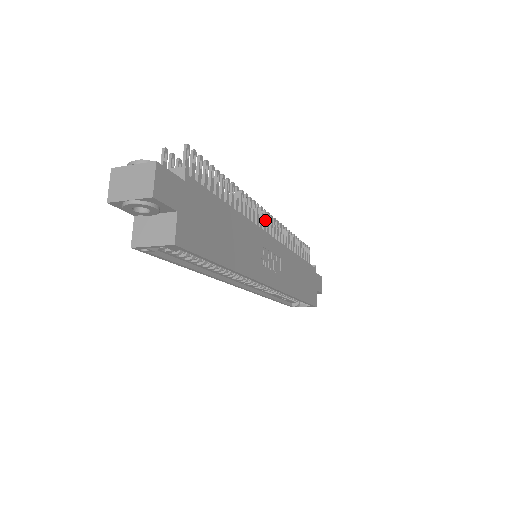
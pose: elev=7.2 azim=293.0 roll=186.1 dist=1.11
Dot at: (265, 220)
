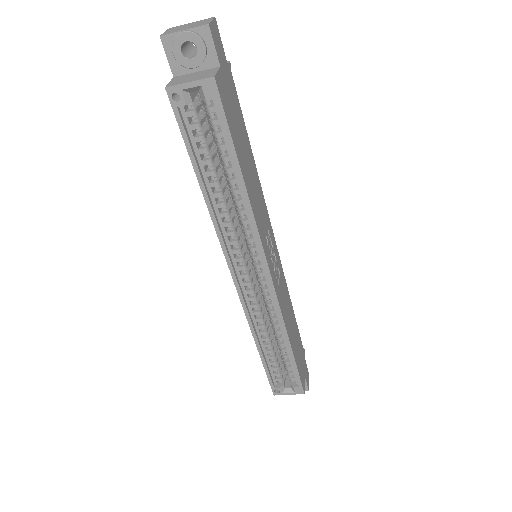
Dot at: occluded
